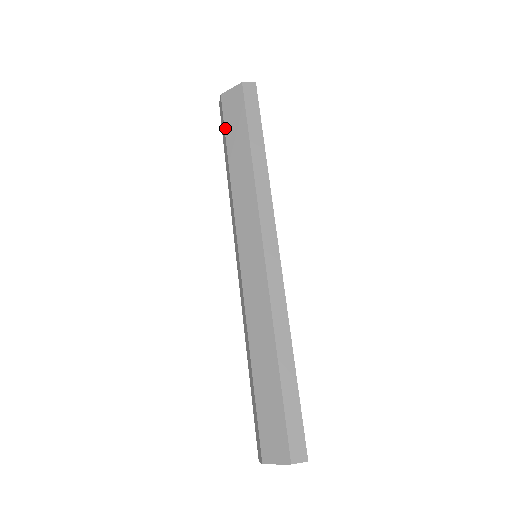
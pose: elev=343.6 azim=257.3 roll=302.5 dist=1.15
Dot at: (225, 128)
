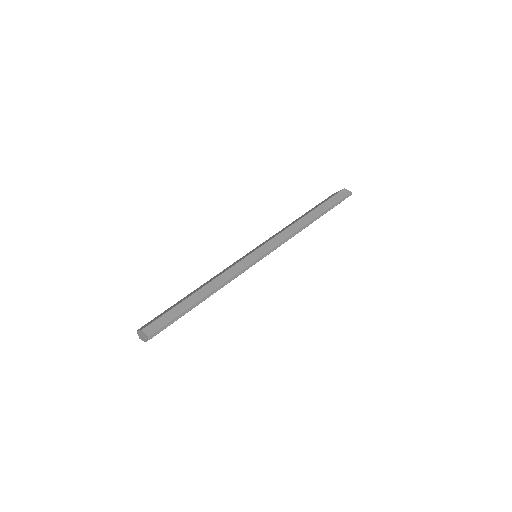
Dot at: occluded
